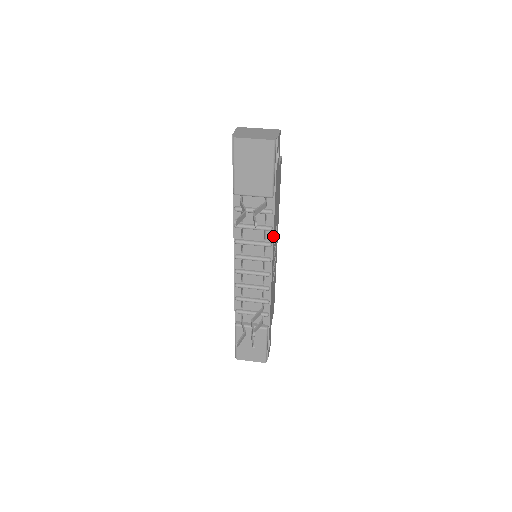
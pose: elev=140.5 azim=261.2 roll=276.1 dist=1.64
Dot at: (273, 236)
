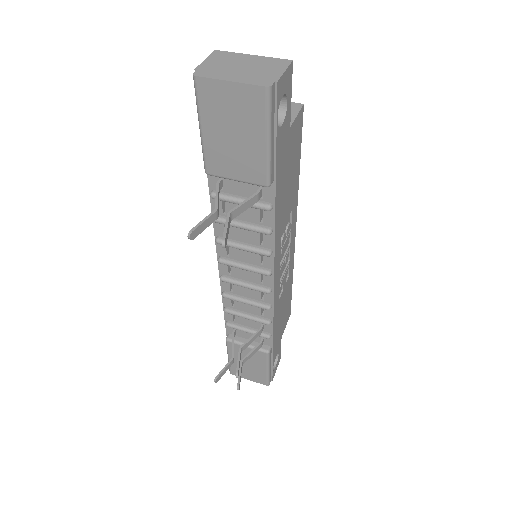
Dot at: (274, 241)
